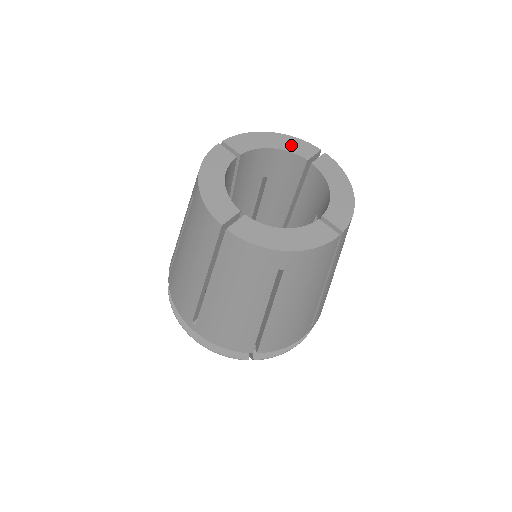
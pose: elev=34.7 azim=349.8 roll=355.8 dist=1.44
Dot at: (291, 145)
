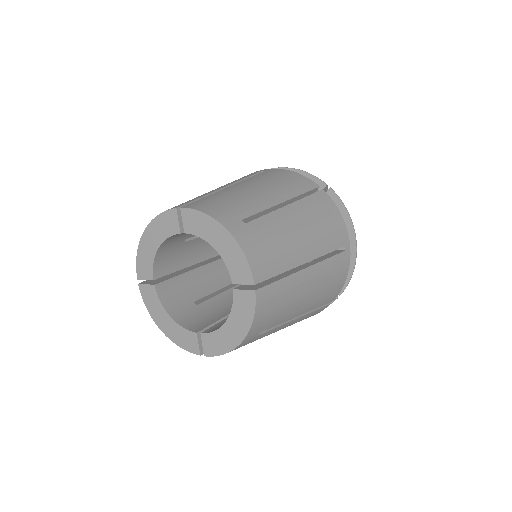
Dot at: (161, 230)
